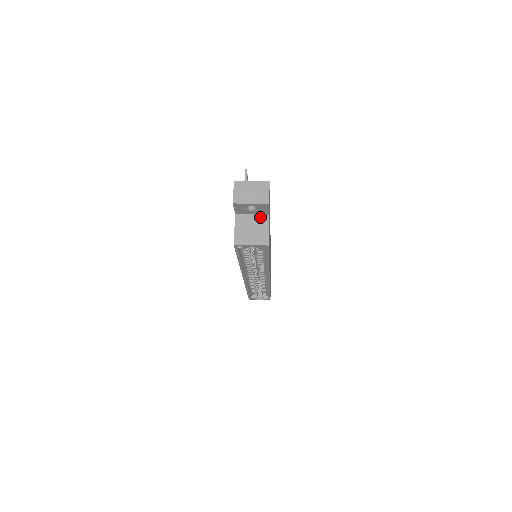
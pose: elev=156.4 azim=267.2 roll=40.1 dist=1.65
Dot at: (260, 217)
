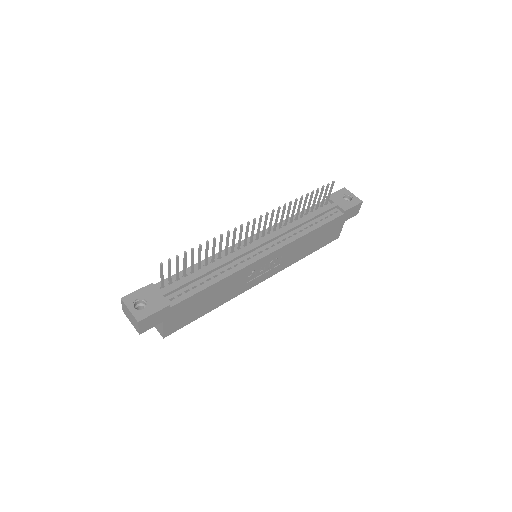
Dot at: occluded
